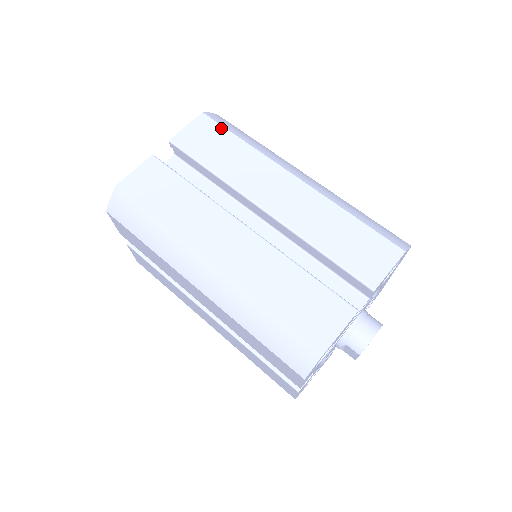
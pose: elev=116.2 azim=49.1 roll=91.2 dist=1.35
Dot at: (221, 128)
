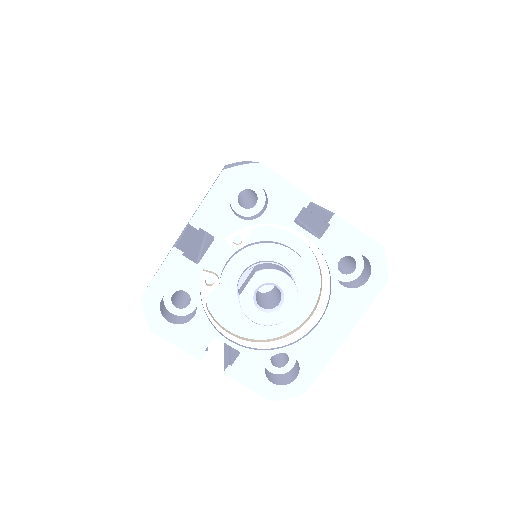
Dot at: occluded
